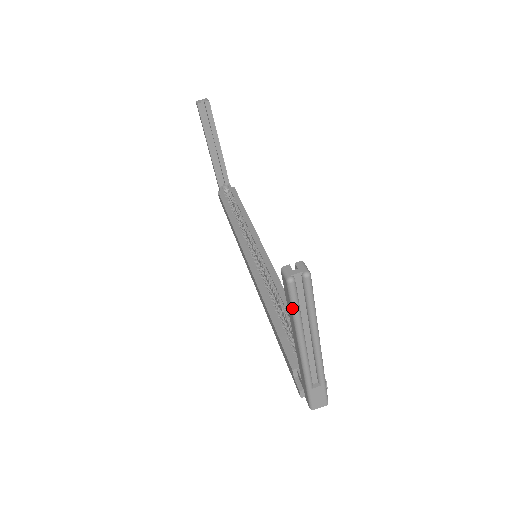
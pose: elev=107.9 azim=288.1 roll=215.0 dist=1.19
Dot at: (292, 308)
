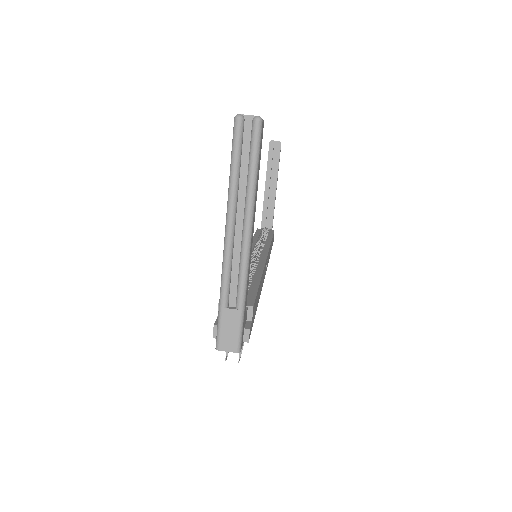
Dot at: (231, 159)
